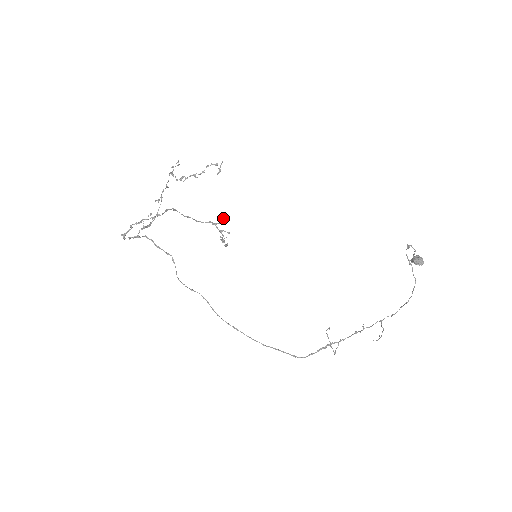
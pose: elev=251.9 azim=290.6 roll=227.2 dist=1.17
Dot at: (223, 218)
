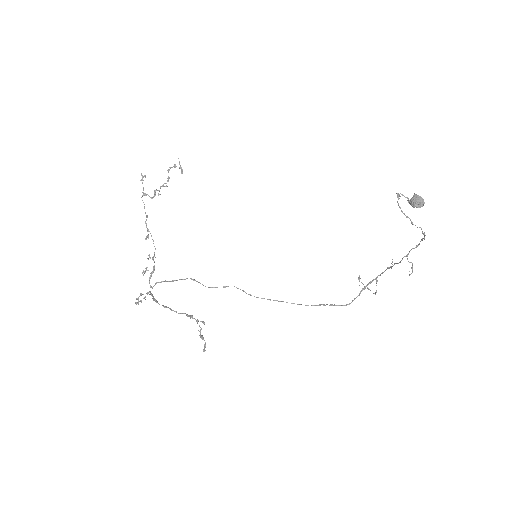
Dot at: (190, 318)
